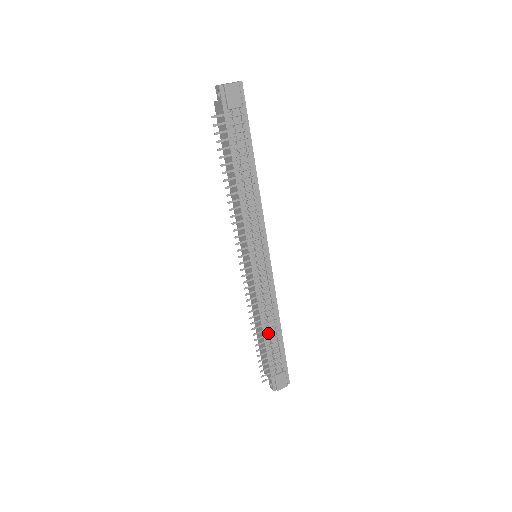
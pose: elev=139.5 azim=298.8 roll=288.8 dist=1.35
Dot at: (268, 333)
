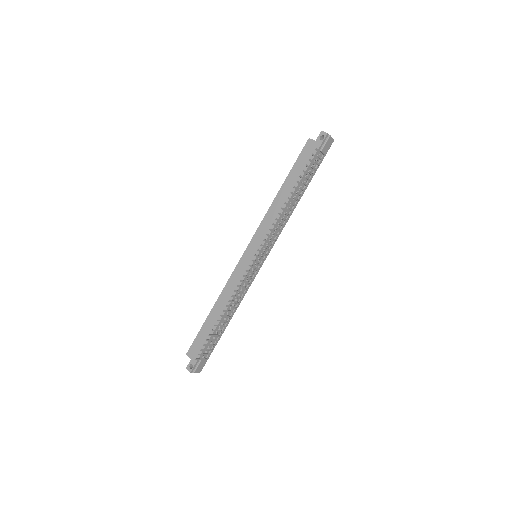
Dot at: (226, 320)
